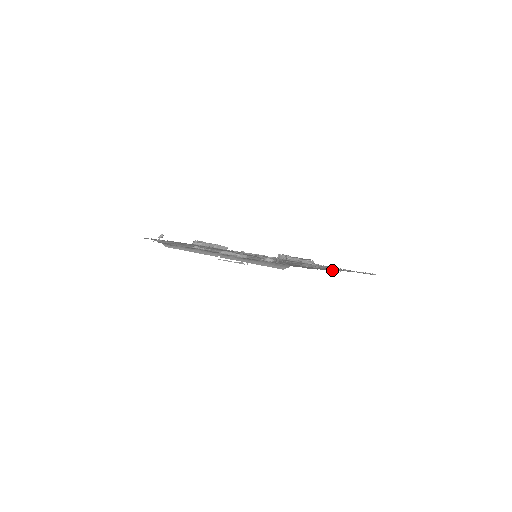
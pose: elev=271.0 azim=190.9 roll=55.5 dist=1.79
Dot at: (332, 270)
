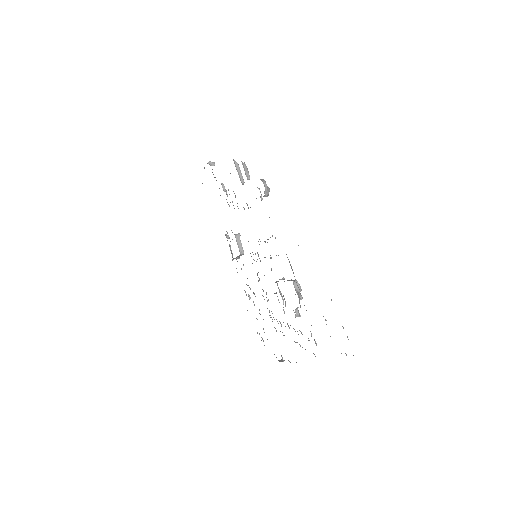
Dot at: occluded
